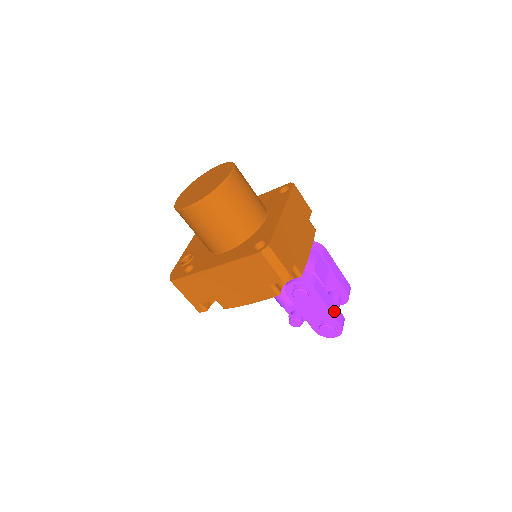
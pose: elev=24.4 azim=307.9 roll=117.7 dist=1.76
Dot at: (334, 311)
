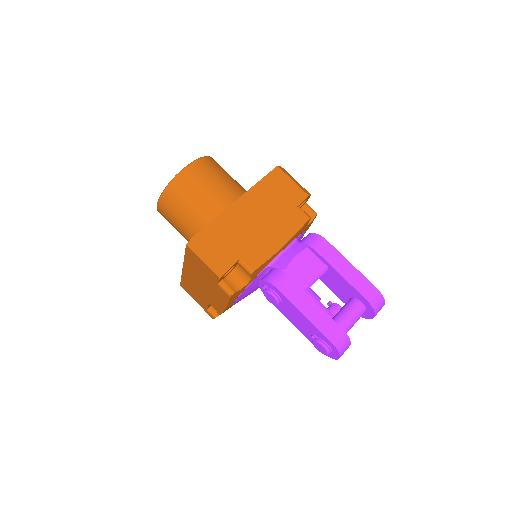
Dot at: (319, 321)
